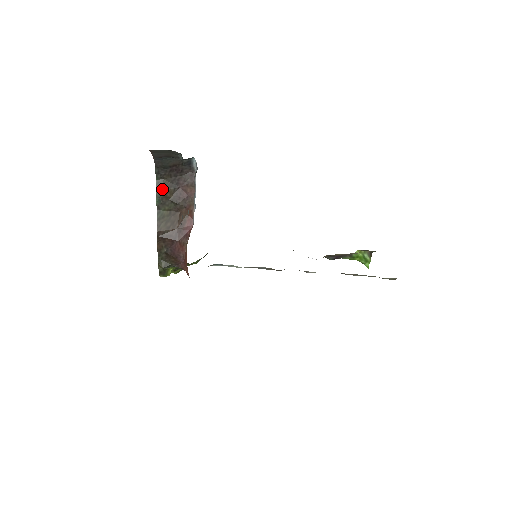
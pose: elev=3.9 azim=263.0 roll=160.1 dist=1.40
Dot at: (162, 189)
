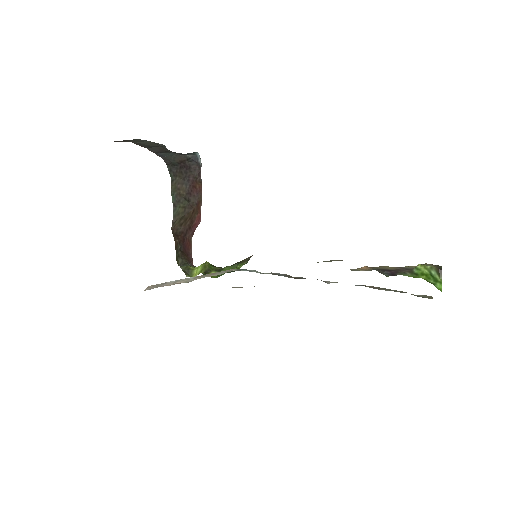
Dot at: (175, 186)
